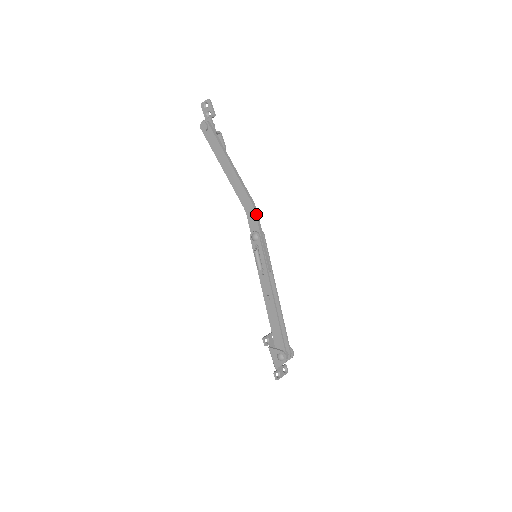
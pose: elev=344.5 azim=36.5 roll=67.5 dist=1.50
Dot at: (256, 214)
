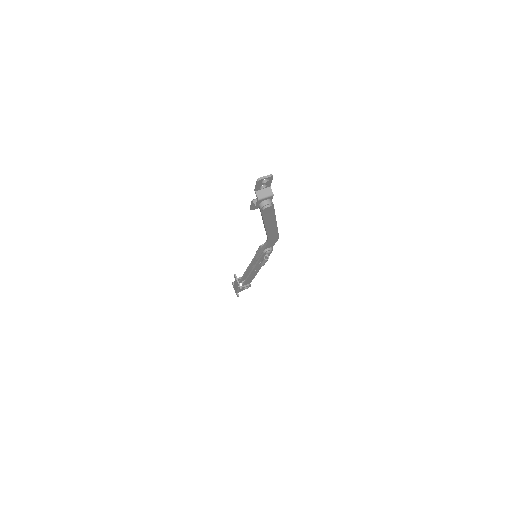
Dot at: (277, 240)
